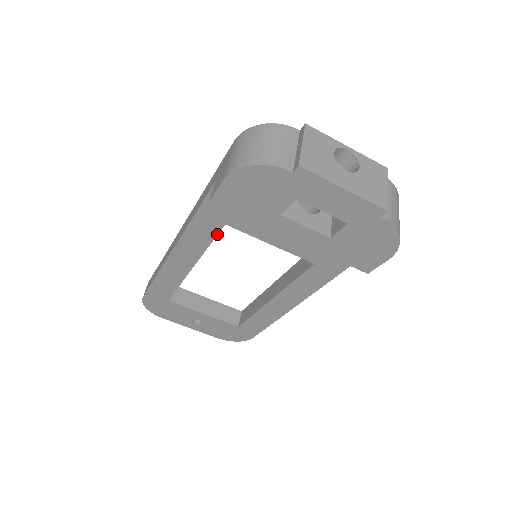
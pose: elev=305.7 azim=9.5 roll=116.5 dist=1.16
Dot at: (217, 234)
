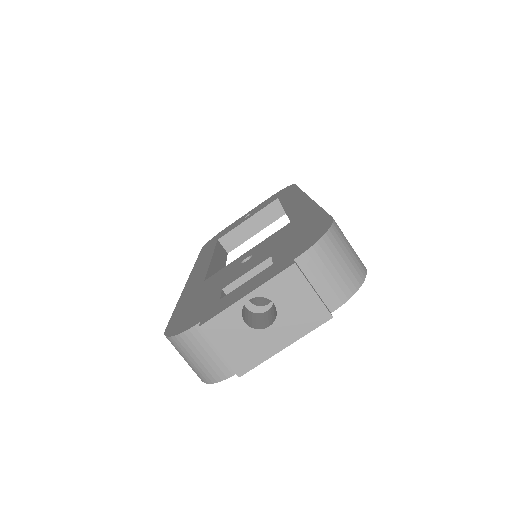
Dot at: occluded
